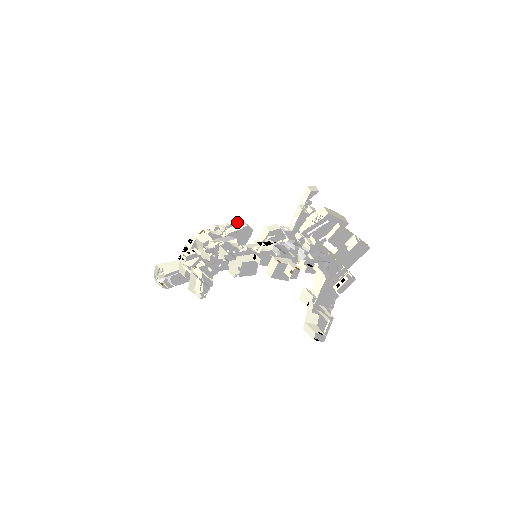
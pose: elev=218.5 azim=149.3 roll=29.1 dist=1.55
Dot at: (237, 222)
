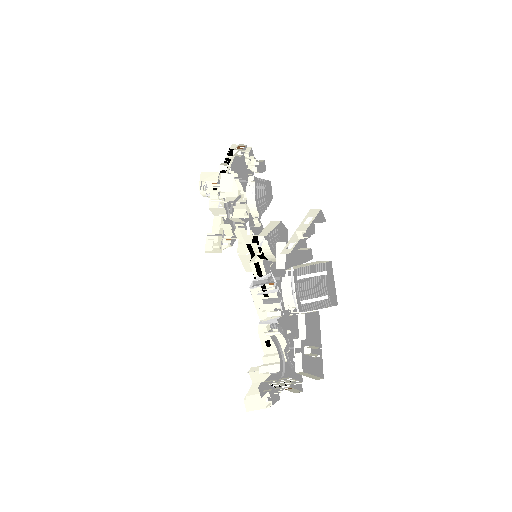
Dot at: (263, 167)
